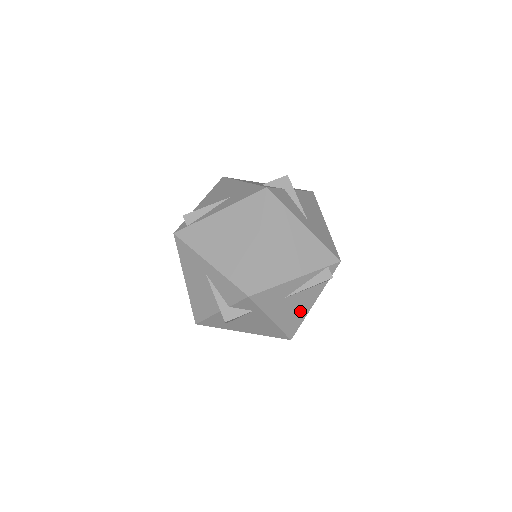
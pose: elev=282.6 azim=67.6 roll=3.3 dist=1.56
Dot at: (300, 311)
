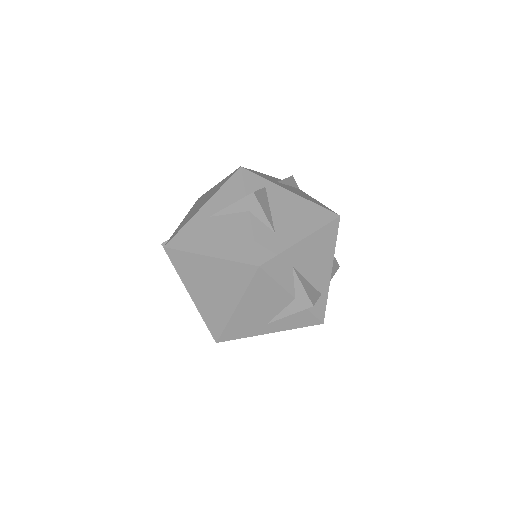
Dot at: occluded
